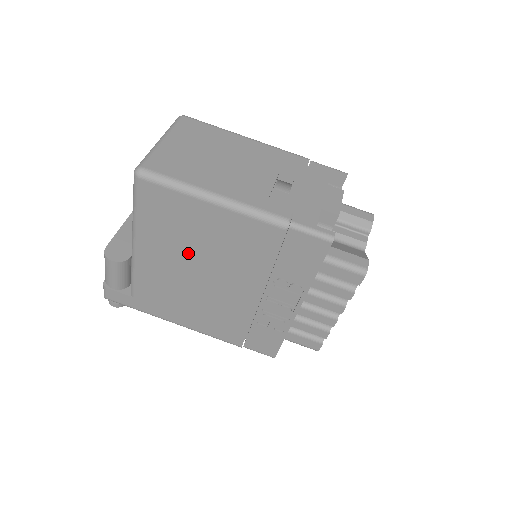
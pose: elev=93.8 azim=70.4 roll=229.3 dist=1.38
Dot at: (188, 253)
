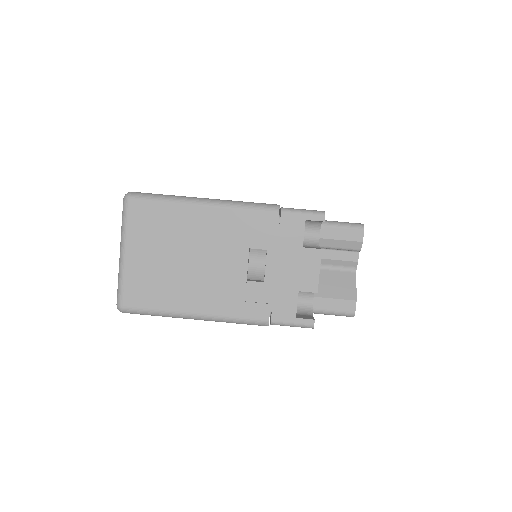
Dot at: occluded
